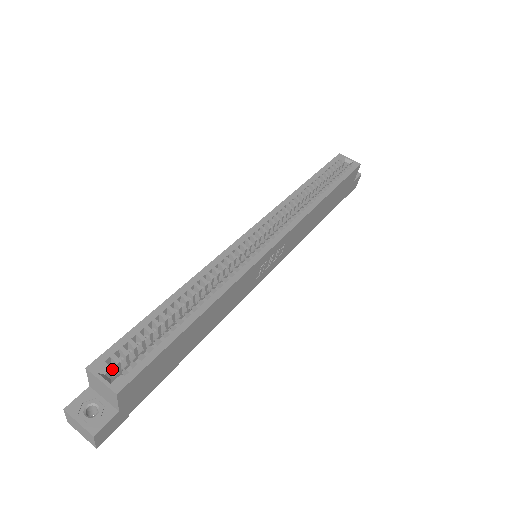
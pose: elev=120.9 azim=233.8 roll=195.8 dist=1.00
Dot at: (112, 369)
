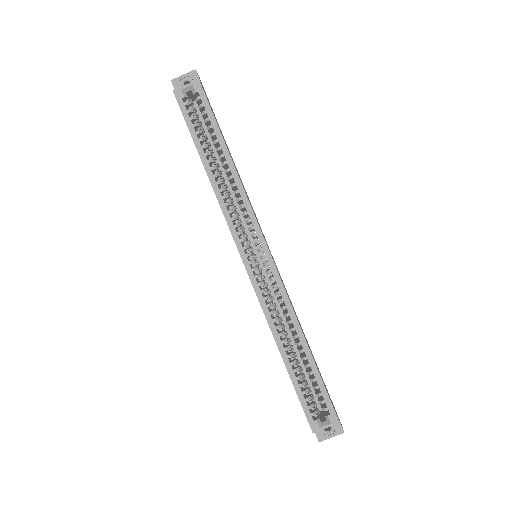
Dot at: (317, 416)
